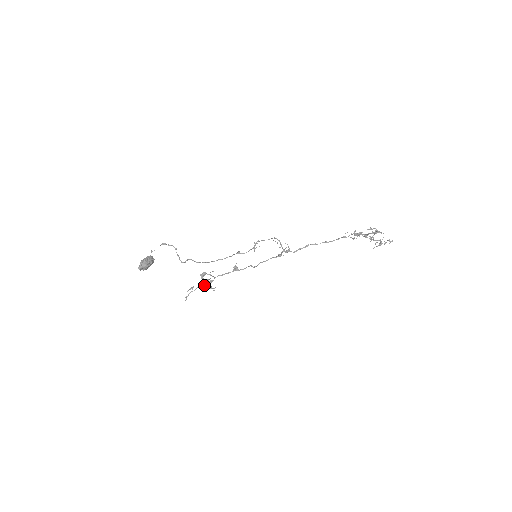
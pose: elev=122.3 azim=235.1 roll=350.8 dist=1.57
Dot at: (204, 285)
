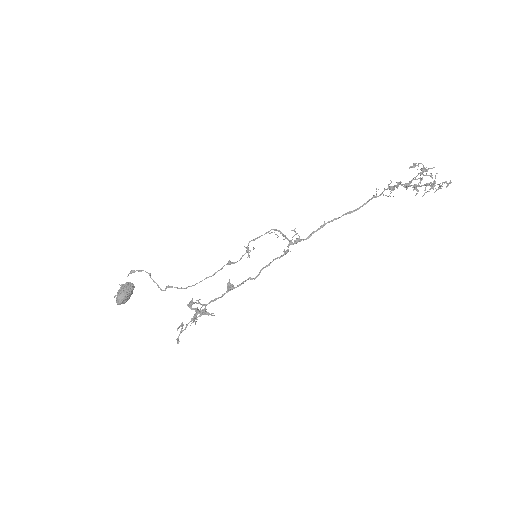
Dot at: occluded
